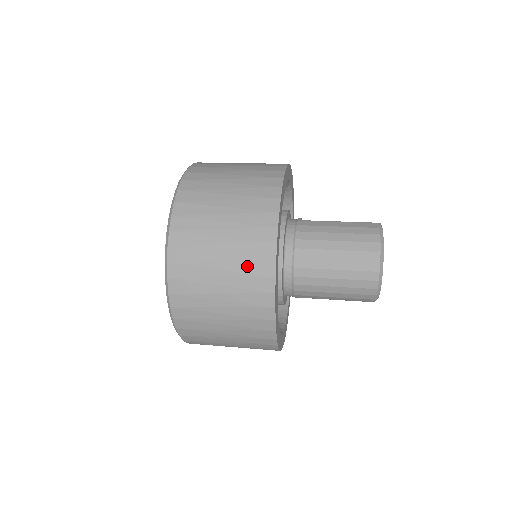
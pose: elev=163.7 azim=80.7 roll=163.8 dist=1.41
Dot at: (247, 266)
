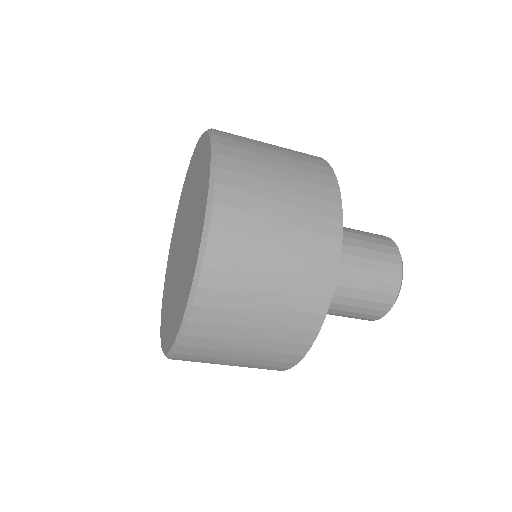
Dot at: (297, 152)
